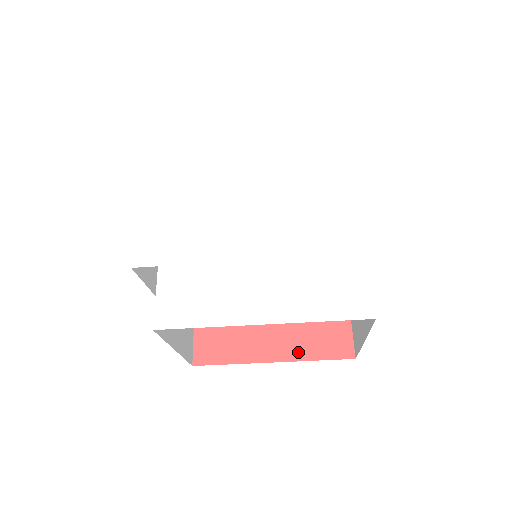
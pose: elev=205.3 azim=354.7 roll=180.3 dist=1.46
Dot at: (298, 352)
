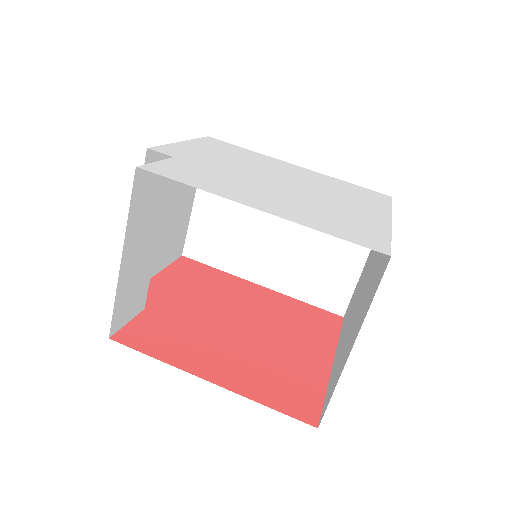
Dot at: (246, 388)
